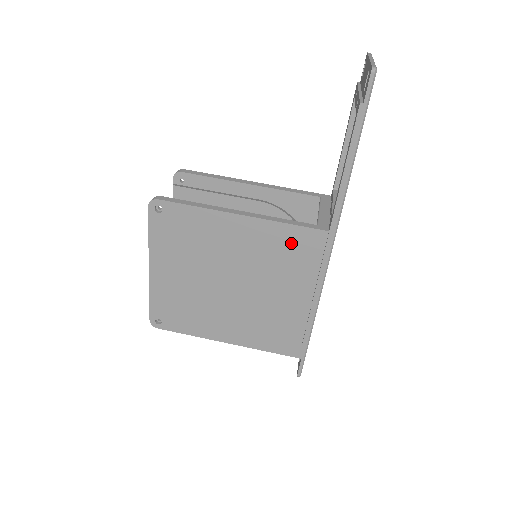
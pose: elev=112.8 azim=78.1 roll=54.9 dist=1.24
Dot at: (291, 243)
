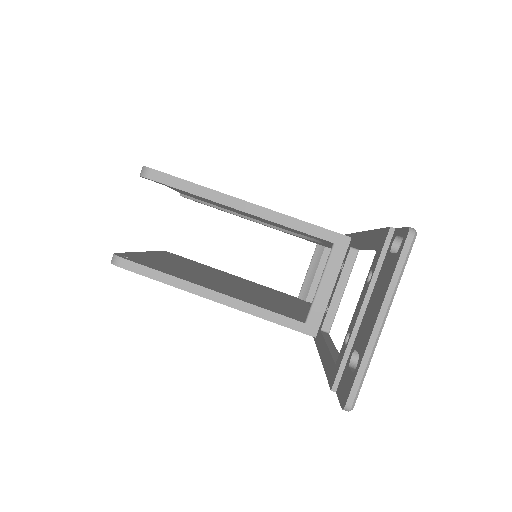
Dot at: occluded
